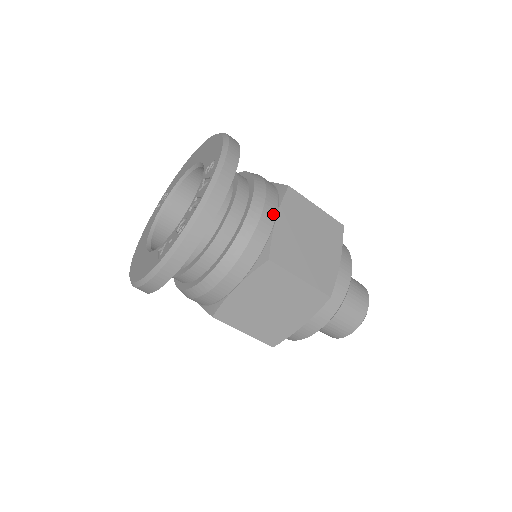
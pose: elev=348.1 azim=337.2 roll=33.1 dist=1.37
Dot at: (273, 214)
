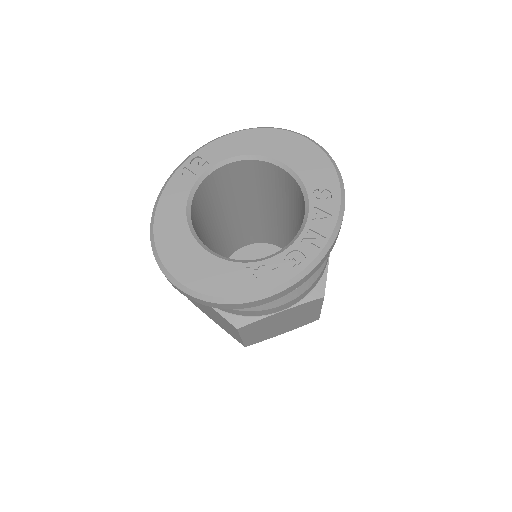
Dot at: occluded
